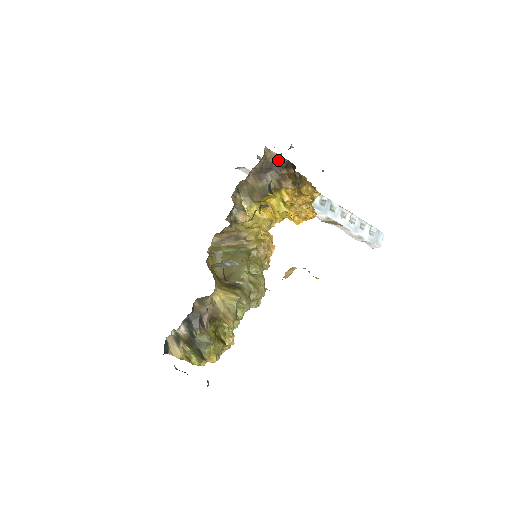
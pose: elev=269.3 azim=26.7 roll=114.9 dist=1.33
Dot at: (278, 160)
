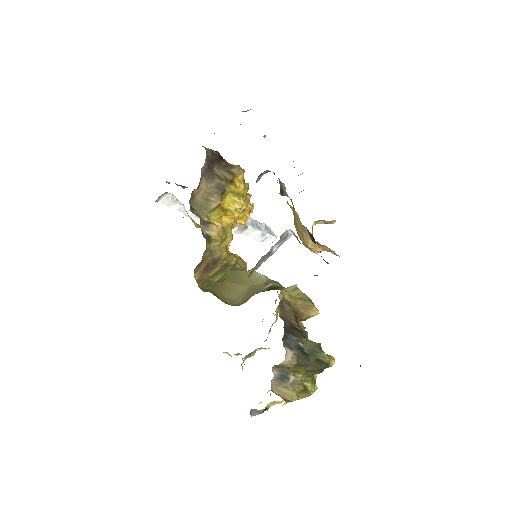
Dot at: (213, 154)
